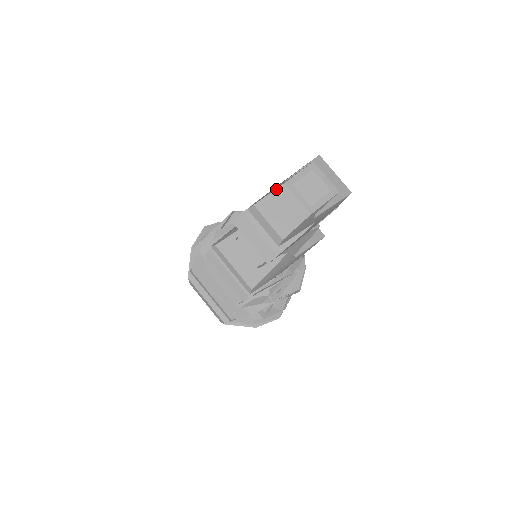
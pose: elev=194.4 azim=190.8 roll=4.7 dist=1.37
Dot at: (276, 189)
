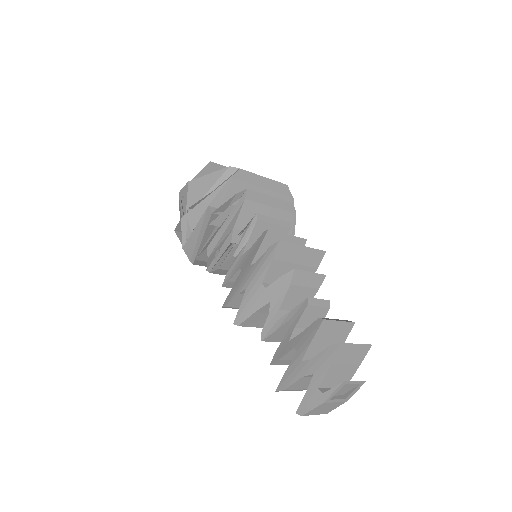
Dot at: (317, 407)
